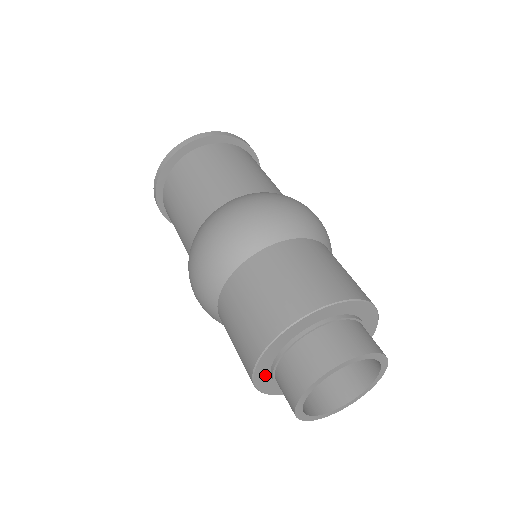
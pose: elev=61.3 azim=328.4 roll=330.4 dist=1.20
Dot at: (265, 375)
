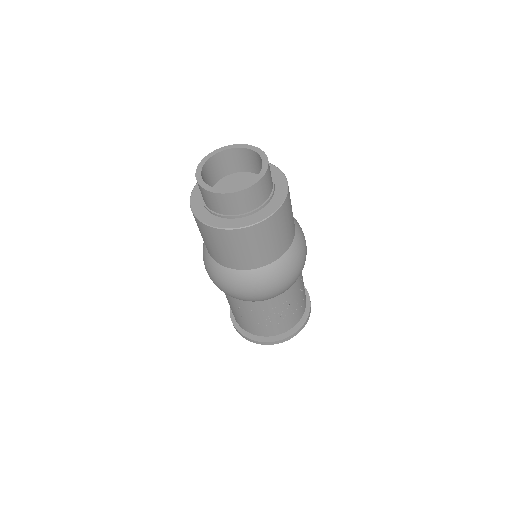
Dot at: occluded
